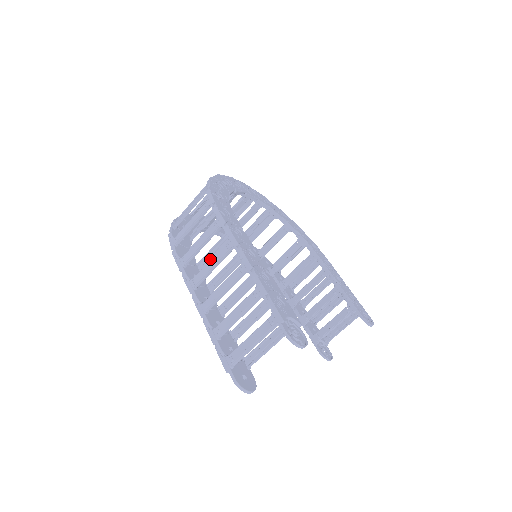
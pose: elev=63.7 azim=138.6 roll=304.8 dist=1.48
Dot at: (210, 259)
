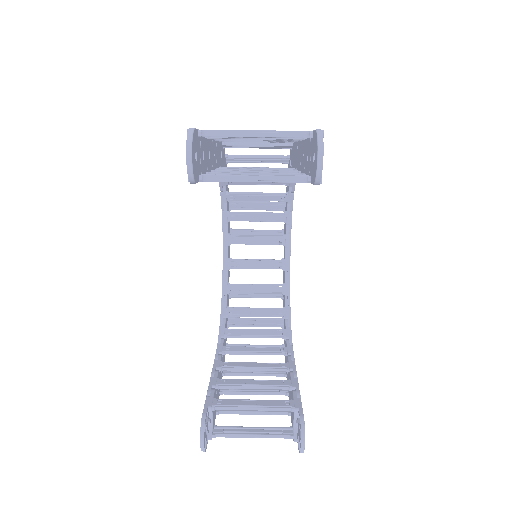
Dot at: (242, 167)
